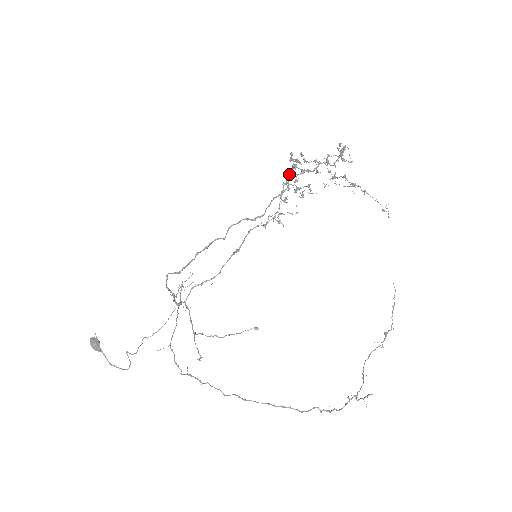
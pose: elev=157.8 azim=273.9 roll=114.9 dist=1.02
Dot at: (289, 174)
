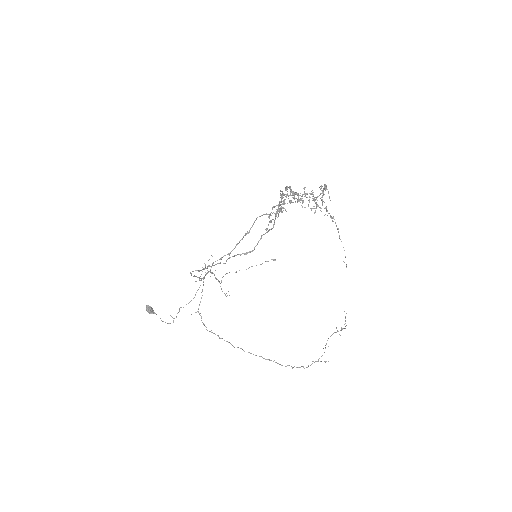
Dot at: occluded
